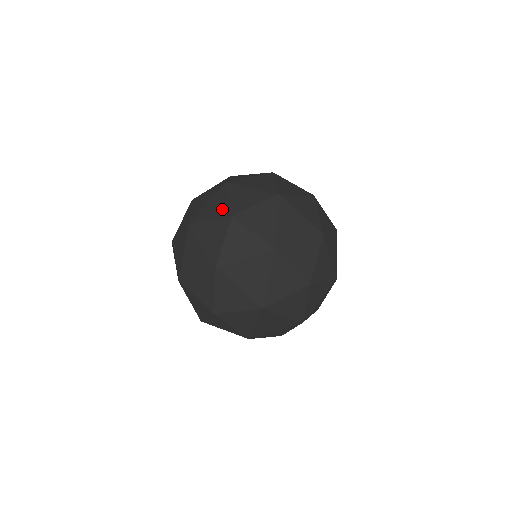
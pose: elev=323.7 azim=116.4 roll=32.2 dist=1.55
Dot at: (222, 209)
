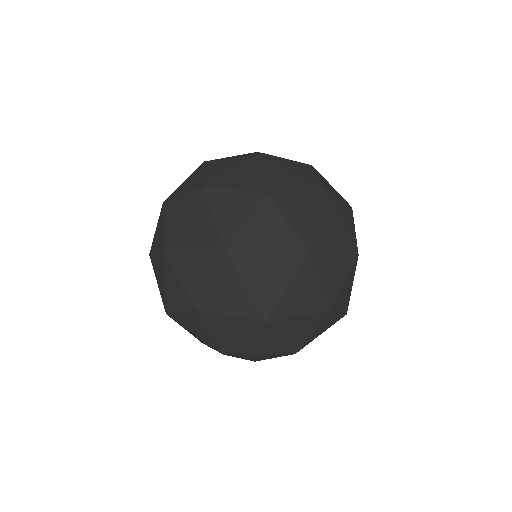
Dot at: occluded
